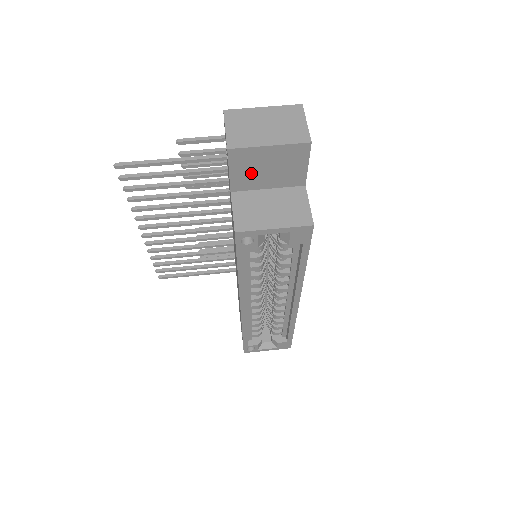
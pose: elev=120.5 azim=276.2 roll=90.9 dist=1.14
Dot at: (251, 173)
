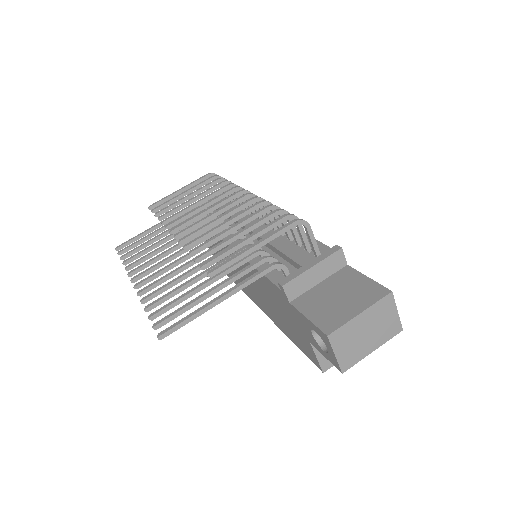
Dot at: occluded
